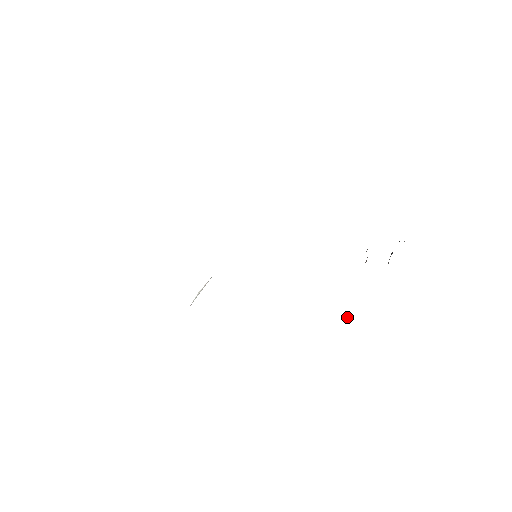
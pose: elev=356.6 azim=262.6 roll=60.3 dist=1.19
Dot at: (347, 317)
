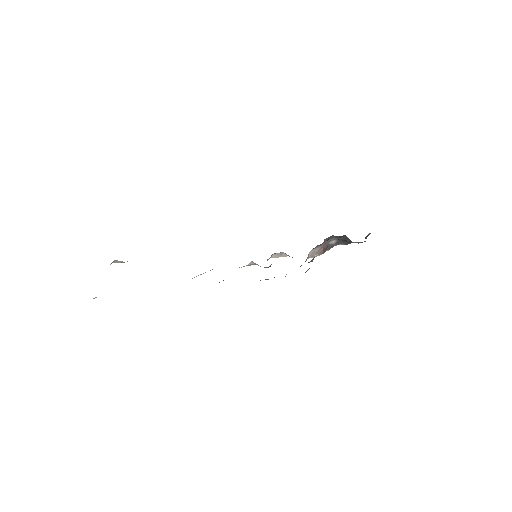
Dot at: occluded
